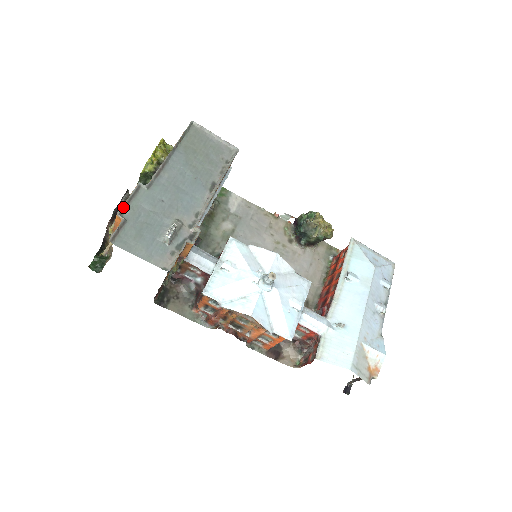
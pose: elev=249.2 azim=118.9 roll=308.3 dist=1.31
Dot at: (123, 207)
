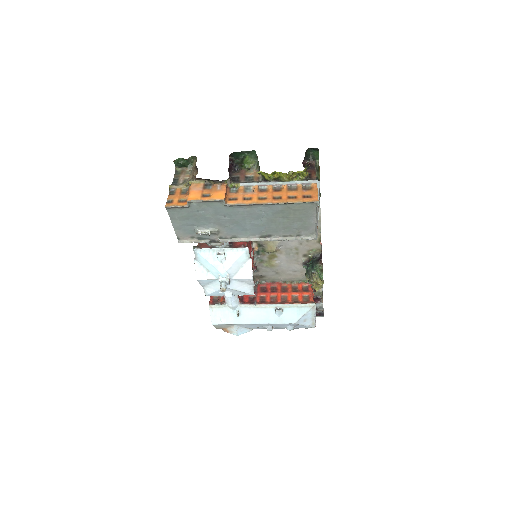
Dot at: (196, 201)
